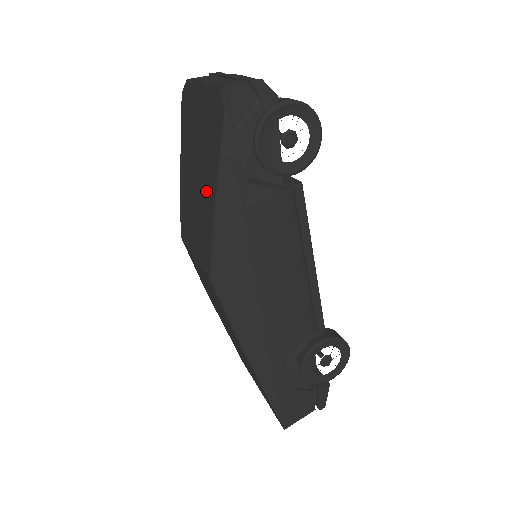
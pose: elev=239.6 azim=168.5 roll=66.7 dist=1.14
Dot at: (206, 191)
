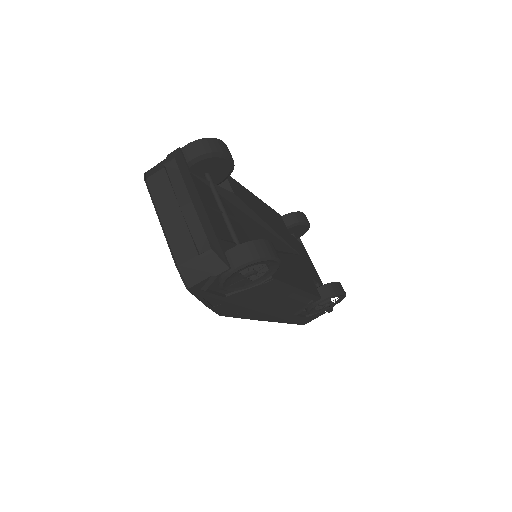
Dot at: occluded
